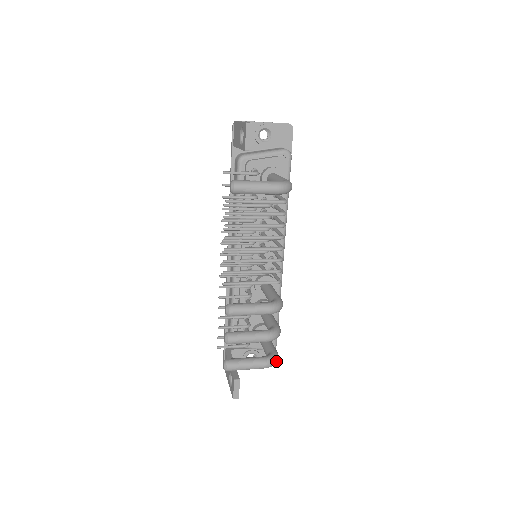
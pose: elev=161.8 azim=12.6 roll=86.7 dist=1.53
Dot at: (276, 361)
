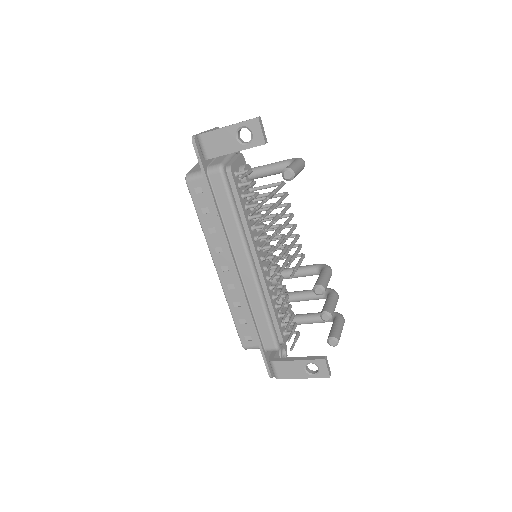
Dot at: occluded
